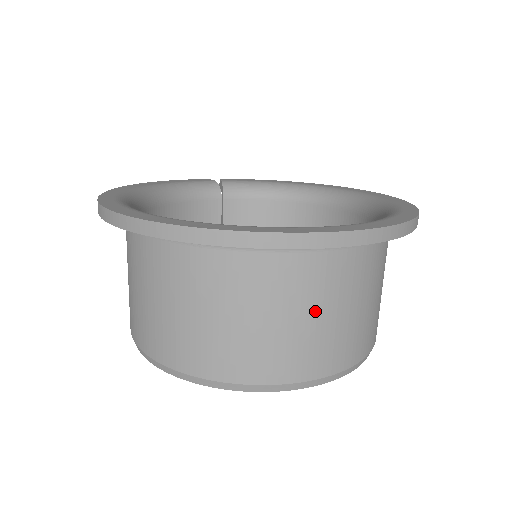
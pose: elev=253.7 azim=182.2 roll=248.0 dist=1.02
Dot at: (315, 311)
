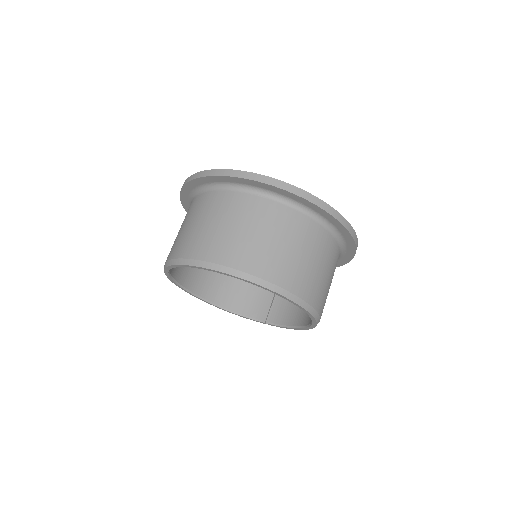
Dot at: (219, 221)
